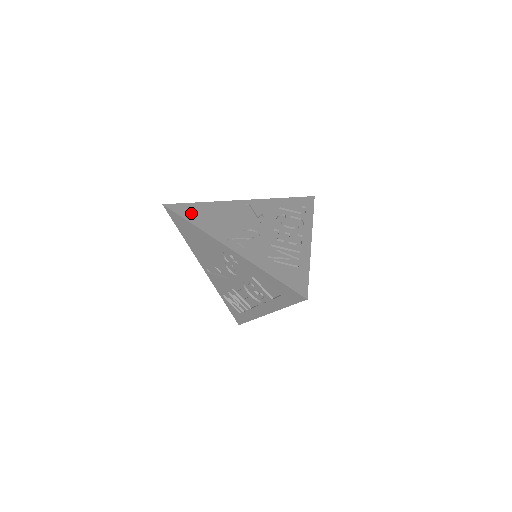
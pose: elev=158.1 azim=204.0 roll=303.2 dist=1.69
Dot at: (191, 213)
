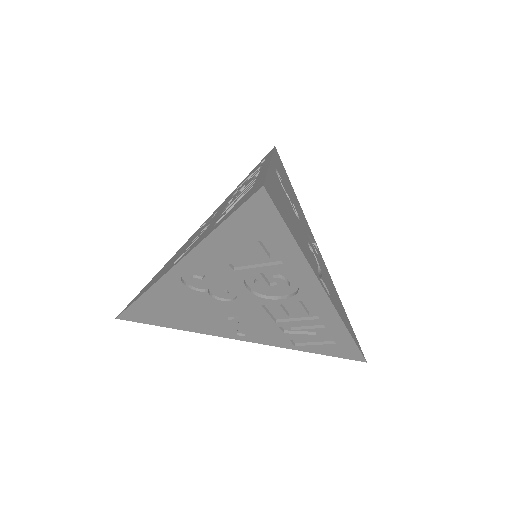
Dot at: occluded
